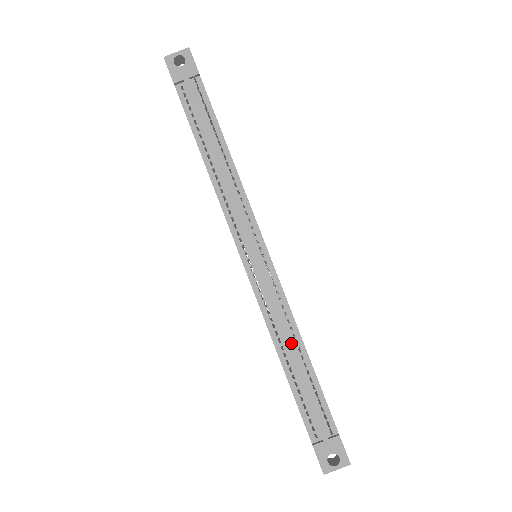
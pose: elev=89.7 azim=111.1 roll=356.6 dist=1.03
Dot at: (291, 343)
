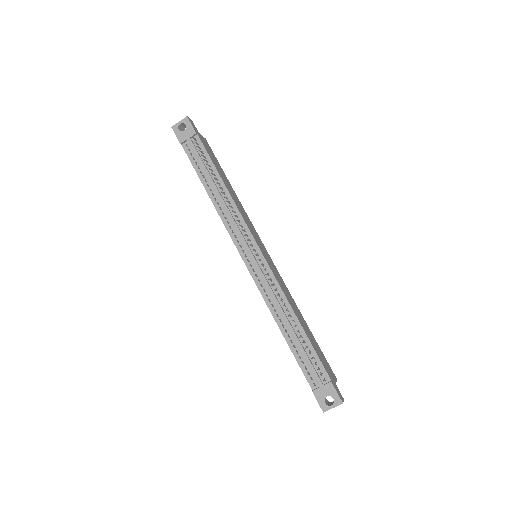
Dot at: (286, 316)
